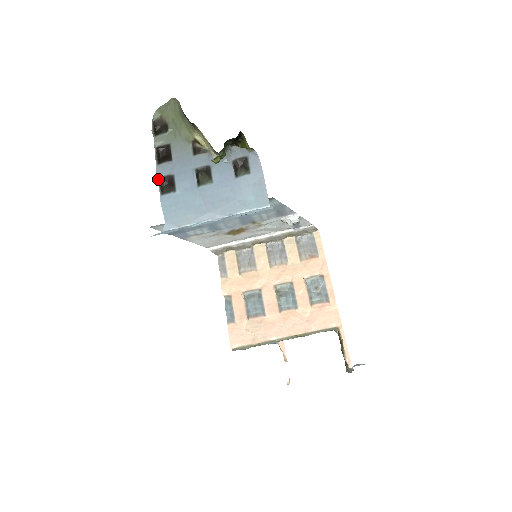
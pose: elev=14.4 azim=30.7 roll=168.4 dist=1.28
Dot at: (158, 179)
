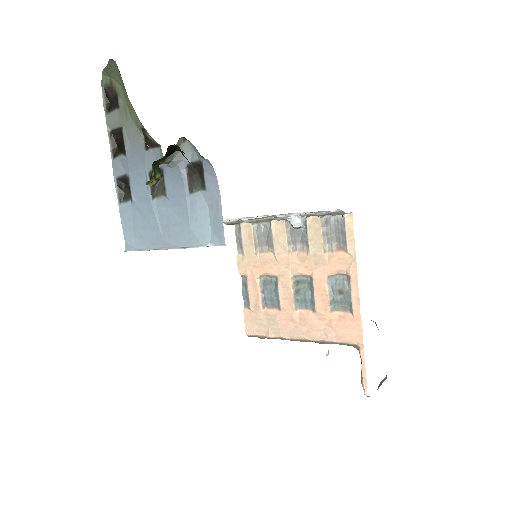
Dot at: (115, 180)
